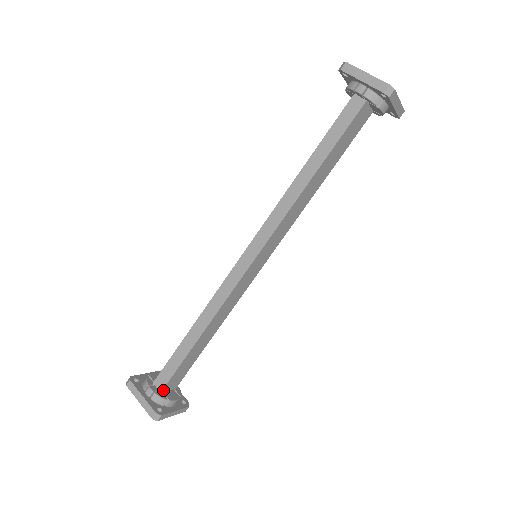
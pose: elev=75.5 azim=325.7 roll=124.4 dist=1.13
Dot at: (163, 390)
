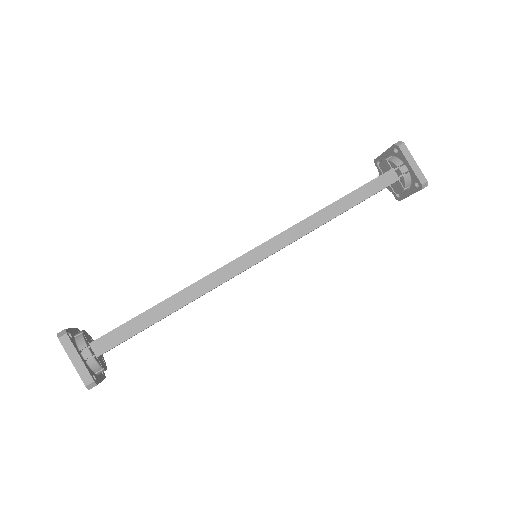
Dot at: (100, 355)
